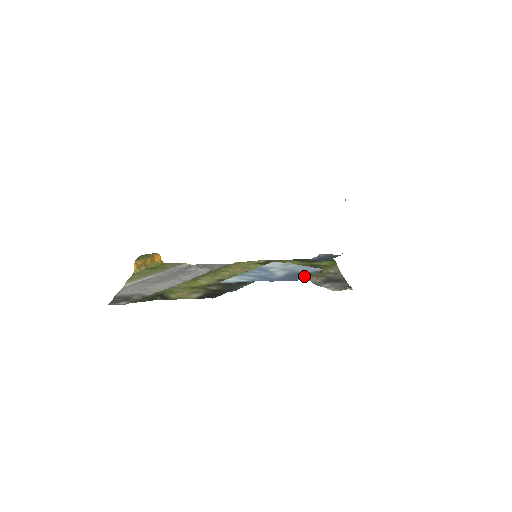
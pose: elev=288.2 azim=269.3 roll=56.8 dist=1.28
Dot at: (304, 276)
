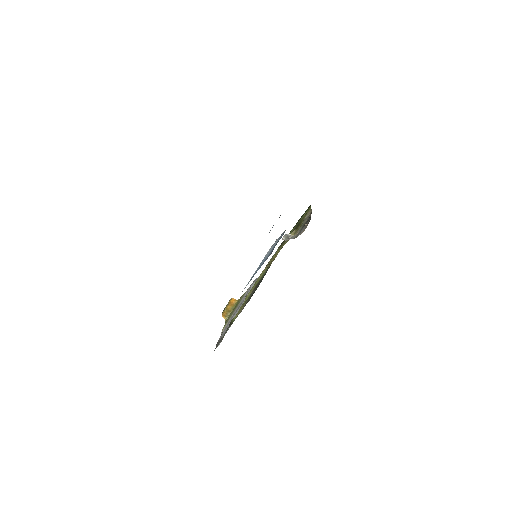
Dot at: occluded
